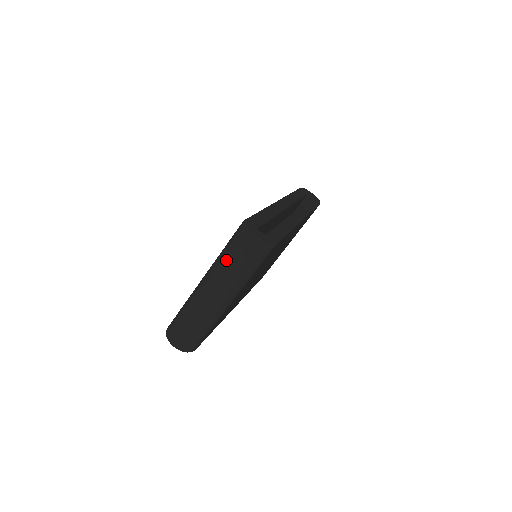
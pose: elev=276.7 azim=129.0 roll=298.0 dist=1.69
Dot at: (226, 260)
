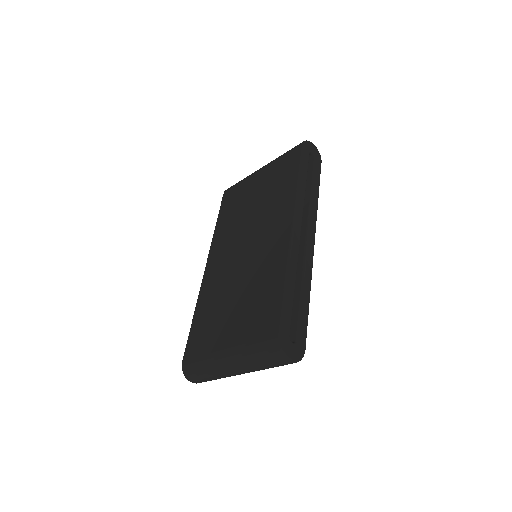
Dot at: (256, 363)
